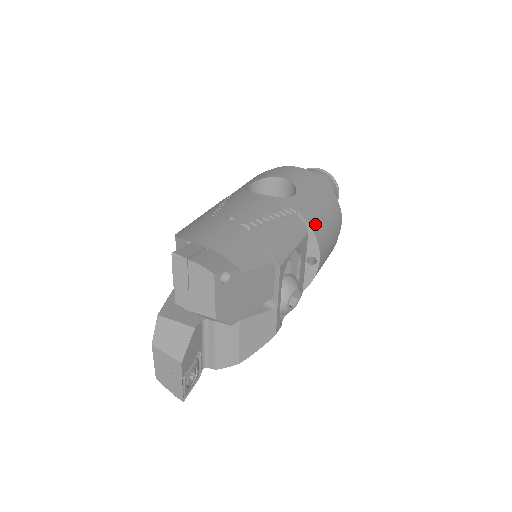
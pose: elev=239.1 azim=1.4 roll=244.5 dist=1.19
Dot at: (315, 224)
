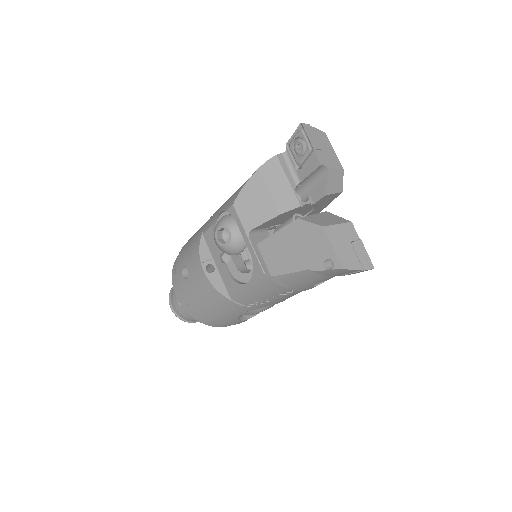
Dot at: occluded
